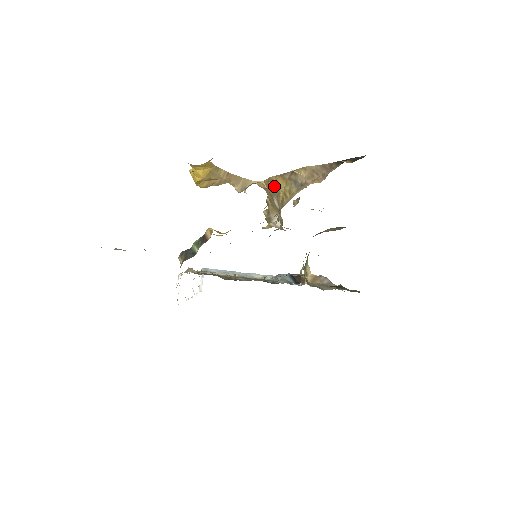
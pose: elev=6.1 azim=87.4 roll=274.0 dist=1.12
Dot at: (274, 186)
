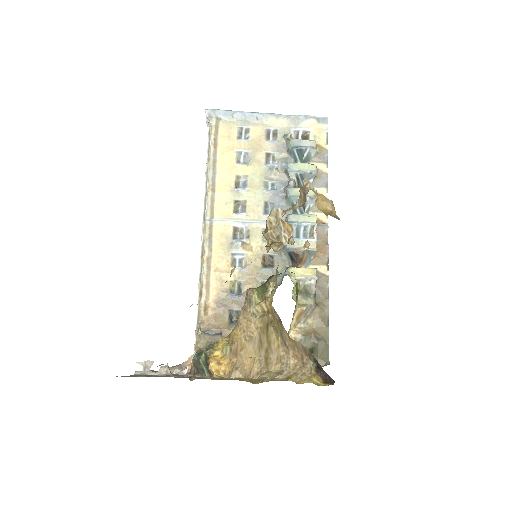
Dot at: (265, 299)
